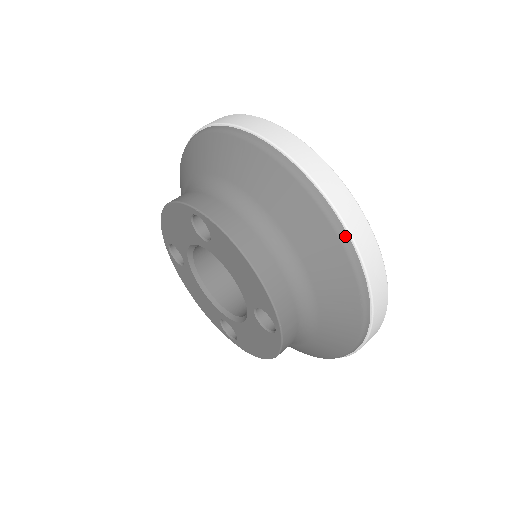
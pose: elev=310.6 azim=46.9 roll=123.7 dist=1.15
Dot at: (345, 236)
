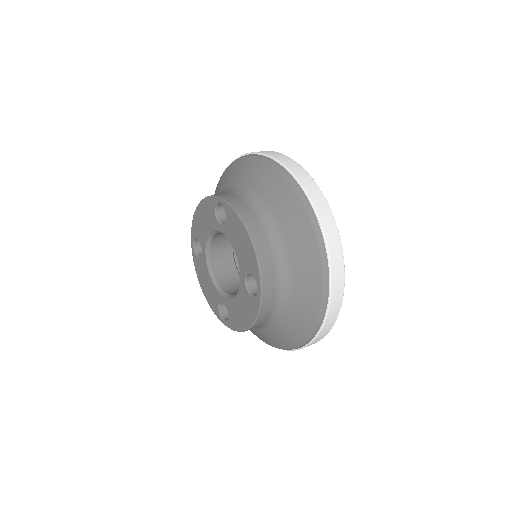
Dot at: (317, 224)
